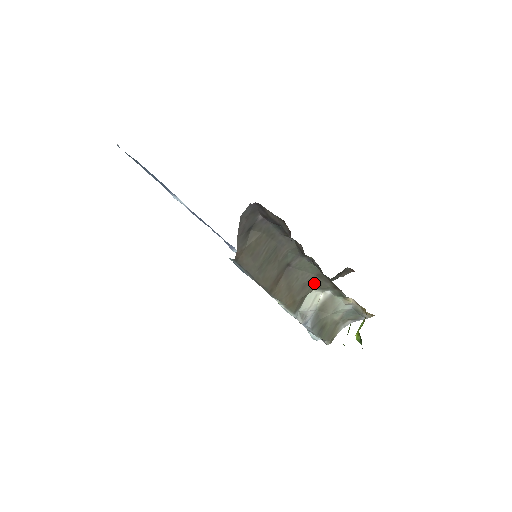
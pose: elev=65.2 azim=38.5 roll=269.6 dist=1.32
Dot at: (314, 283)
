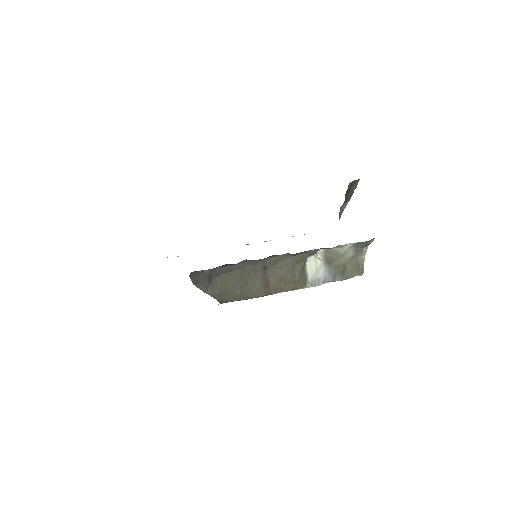
Dot at: (298, 260)
